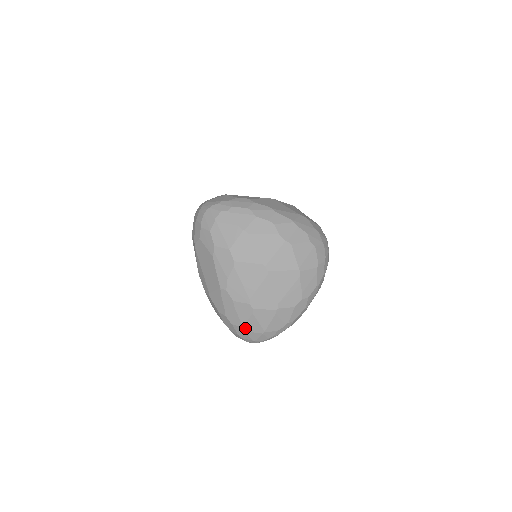
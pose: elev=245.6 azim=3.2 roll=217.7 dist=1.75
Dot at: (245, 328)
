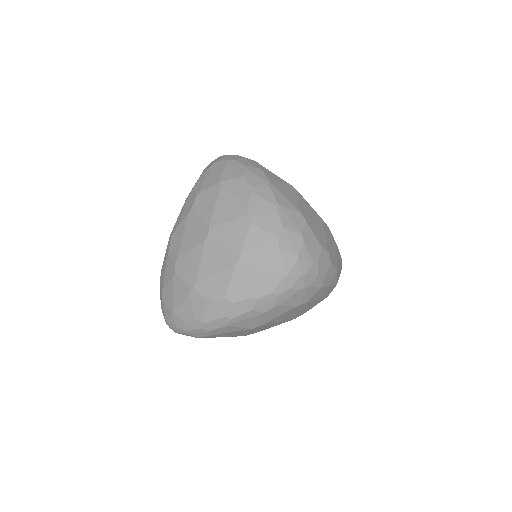
Dot at: (163, 295)
